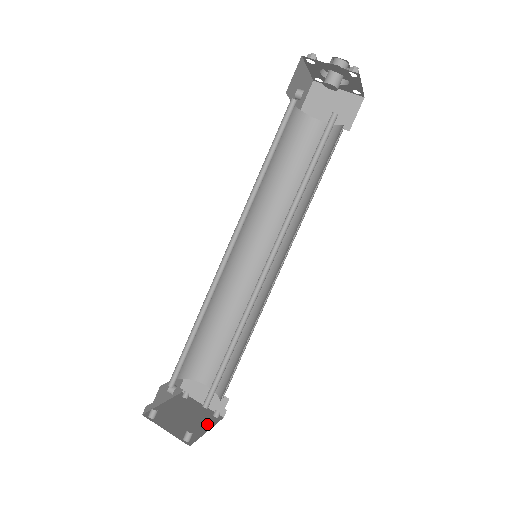
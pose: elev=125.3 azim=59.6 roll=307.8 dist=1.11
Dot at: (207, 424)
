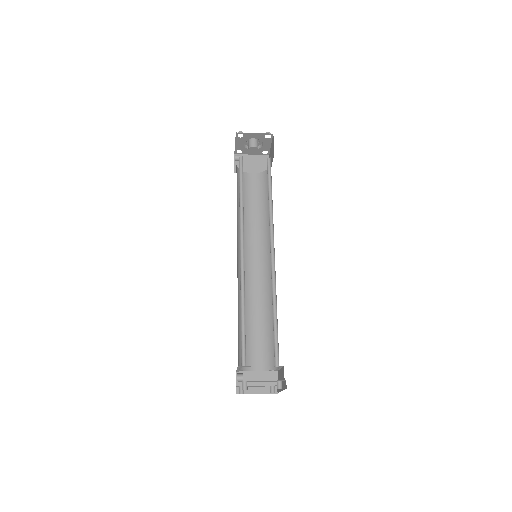
Dot at: occluded
